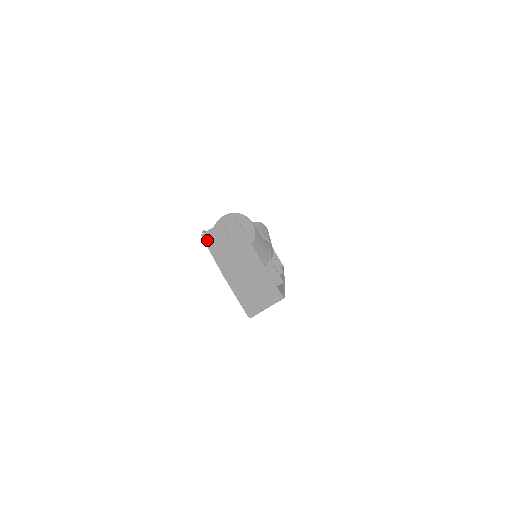
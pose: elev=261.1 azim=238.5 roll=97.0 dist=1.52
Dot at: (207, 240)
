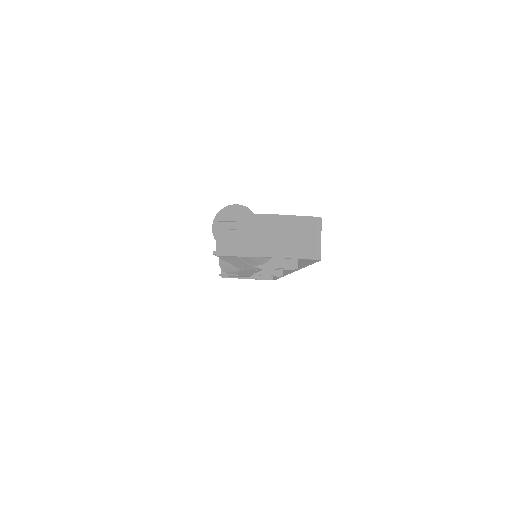
Dot at: (224, 253)
